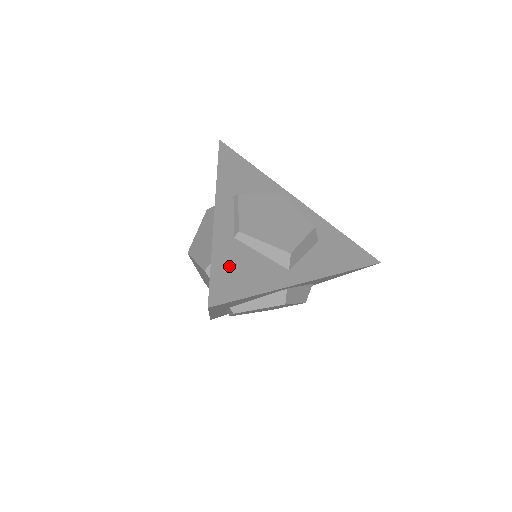
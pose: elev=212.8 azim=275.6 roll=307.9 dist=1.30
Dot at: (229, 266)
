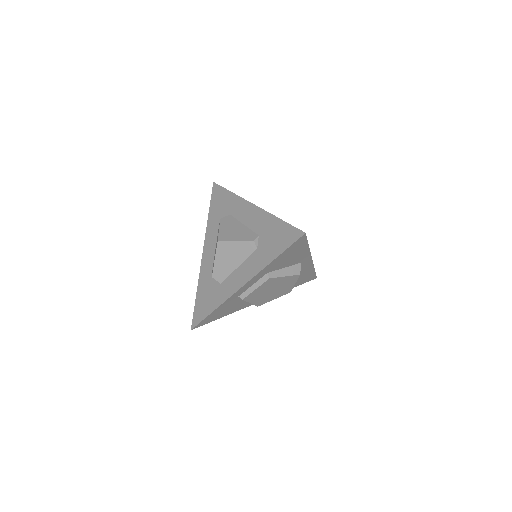
Dot at: occluded
